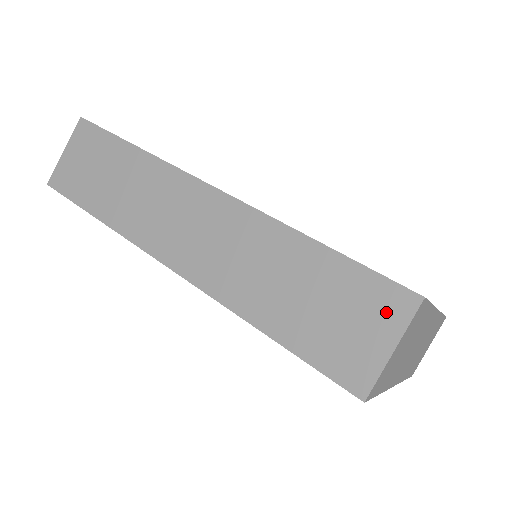
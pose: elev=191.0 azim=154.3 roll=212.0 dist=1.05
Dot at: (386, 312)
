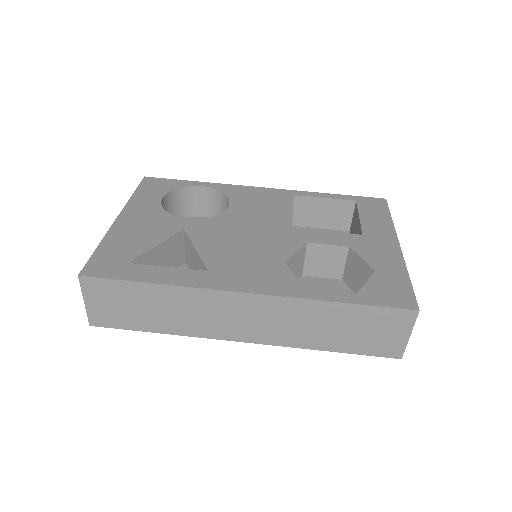
Dot at: (400, 323)
